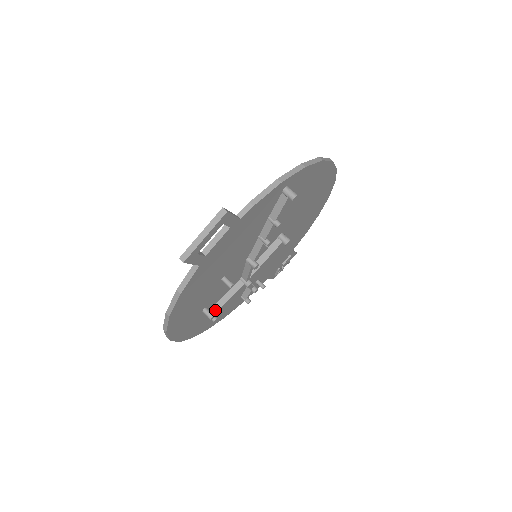
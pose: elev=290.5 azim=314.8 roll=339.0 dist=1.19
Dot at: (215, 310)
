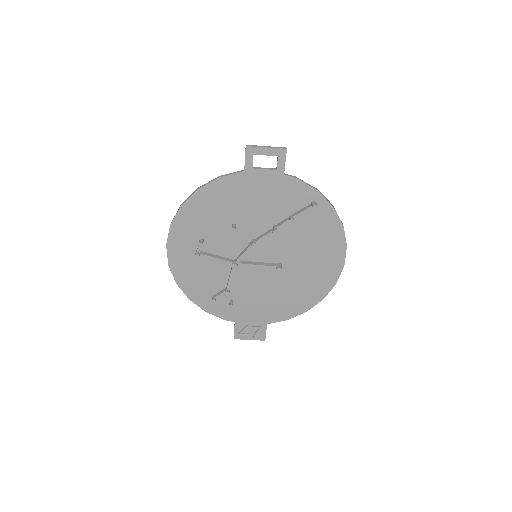
Dot at: (203, 253)
